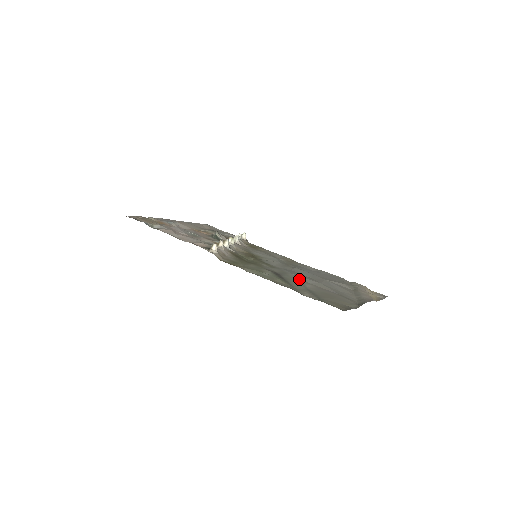
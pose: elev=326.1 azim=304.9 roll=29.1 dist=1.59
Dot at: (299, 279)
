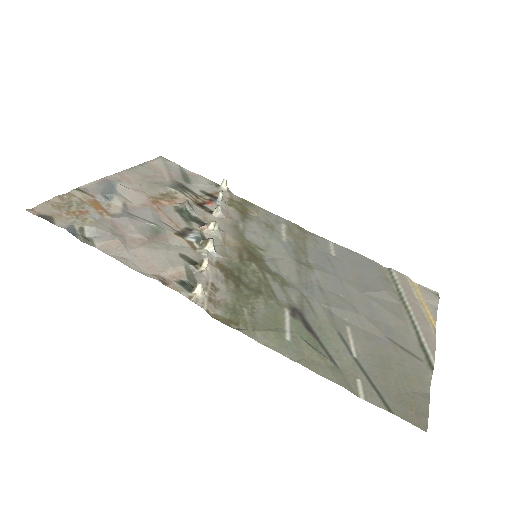
Dot at: (333, 320)
